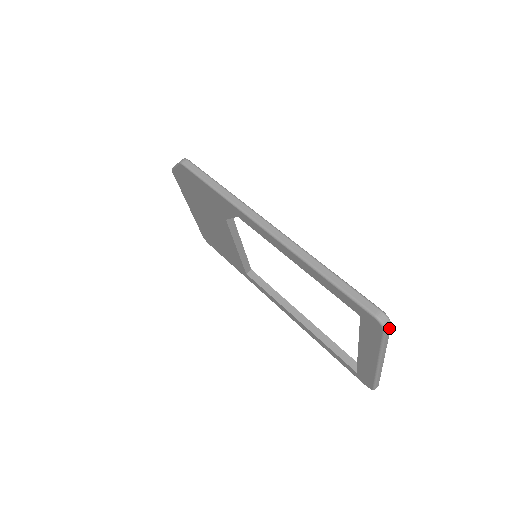
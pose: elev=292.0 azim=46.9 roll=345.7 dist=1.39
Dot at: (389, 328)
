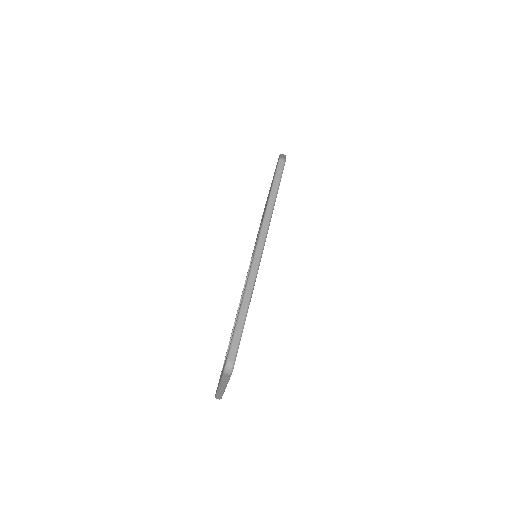
Dot at: (228, 375)
